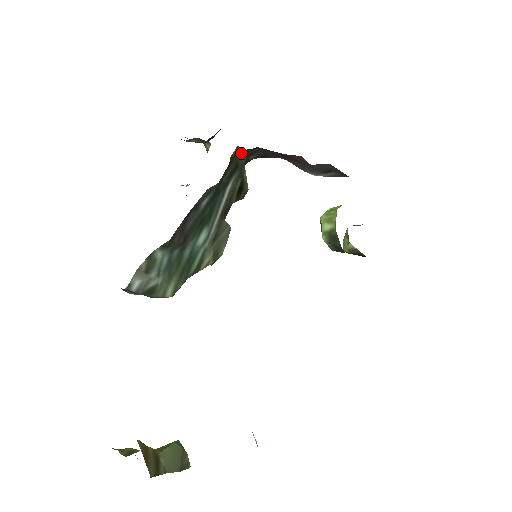
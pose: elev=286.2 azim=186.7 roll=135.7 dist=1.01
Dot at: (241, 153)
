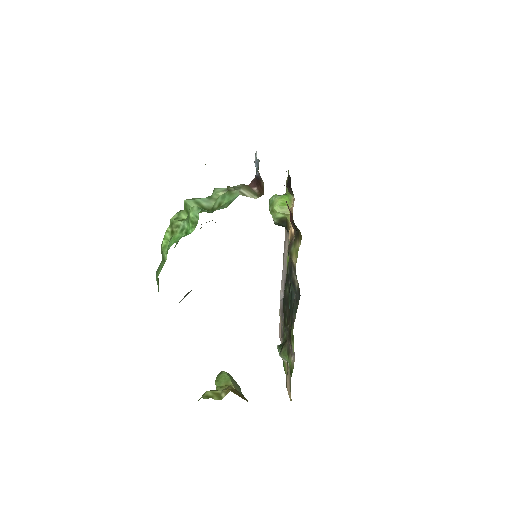
Dot at: occluded
